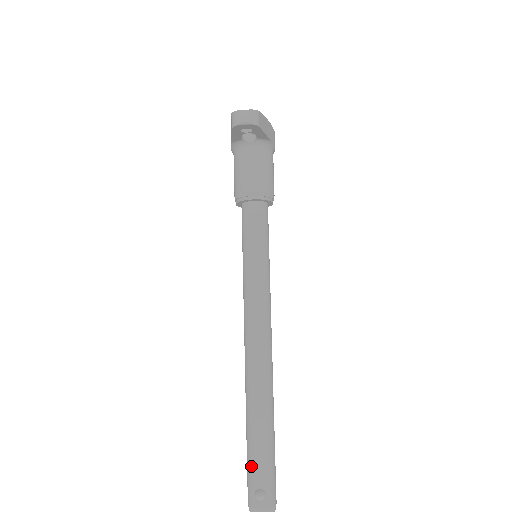
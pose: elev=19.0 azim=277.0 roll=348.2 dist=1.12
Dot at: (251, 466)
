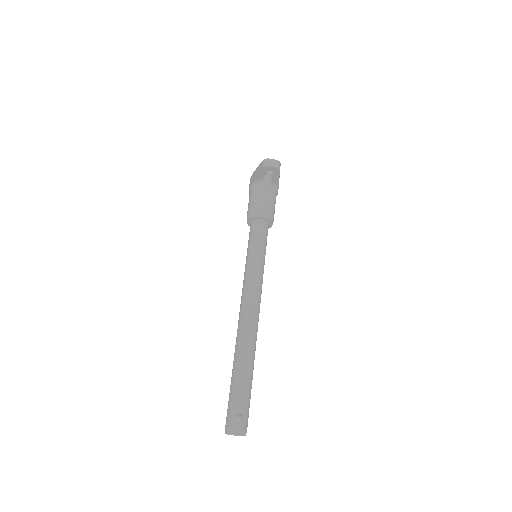
Dot at: (234, 397)
